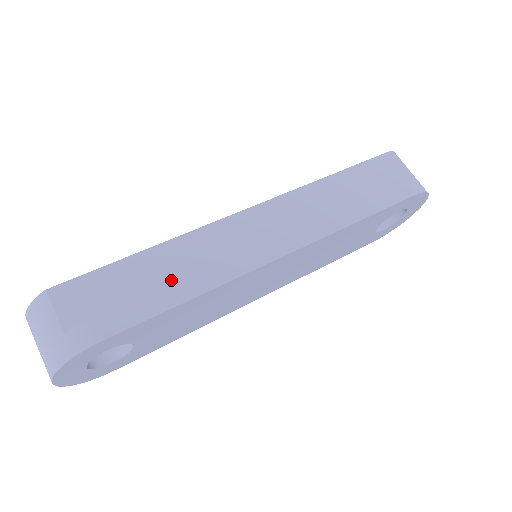
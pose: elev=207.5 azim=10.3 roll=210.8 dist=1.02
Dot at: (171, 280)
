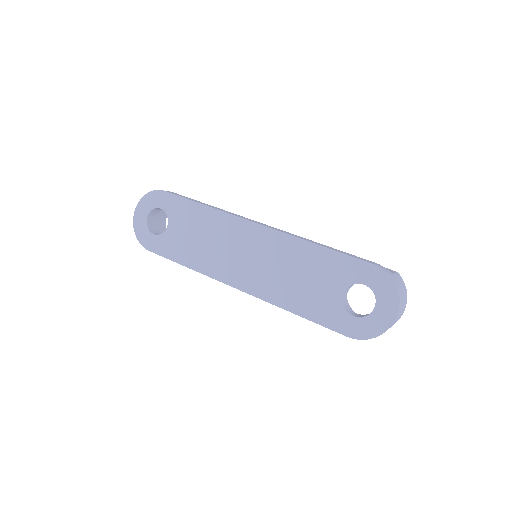
Dot at: occluded
